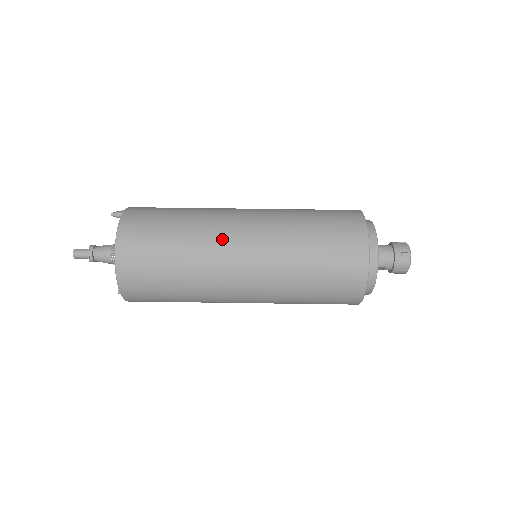
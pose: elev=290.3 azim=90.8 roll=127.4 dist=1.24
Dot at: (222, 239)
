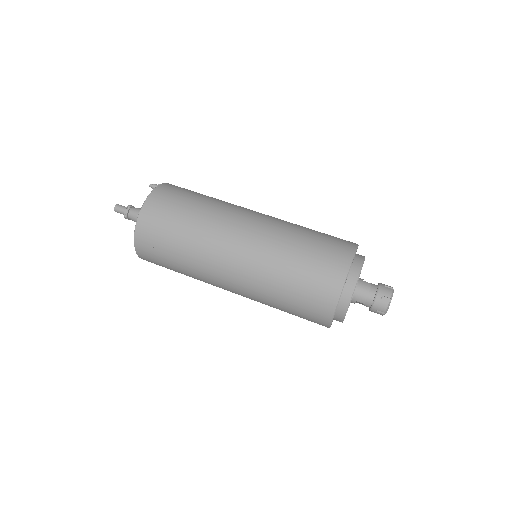
Dot at: (223, 234)
